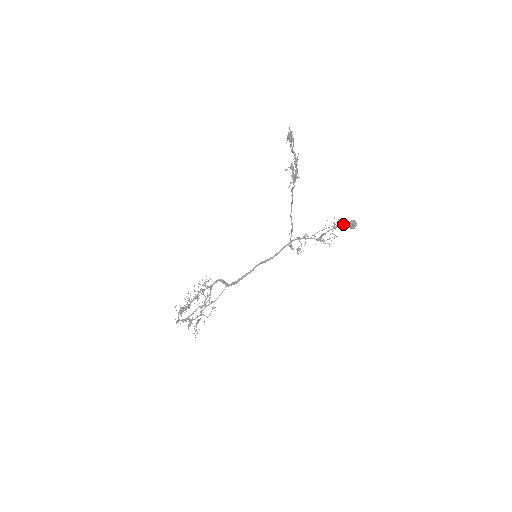
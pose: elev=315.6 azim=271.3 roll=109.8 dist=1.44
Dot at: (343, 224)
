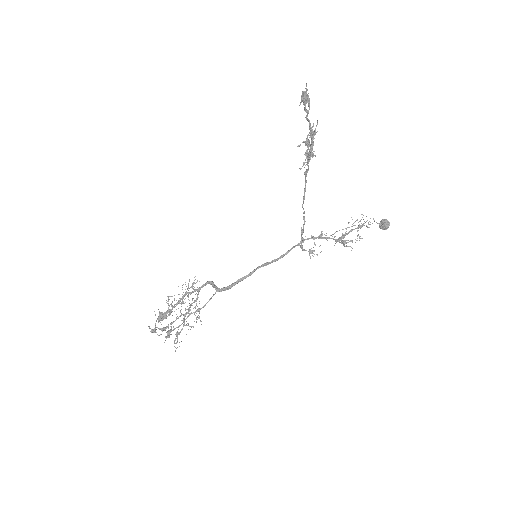
Dot at: (372, 223)
